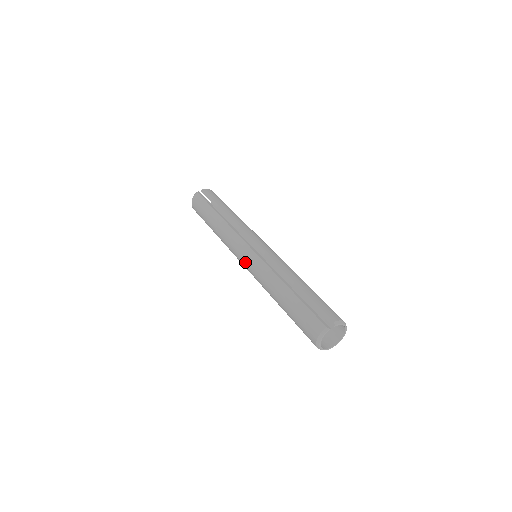
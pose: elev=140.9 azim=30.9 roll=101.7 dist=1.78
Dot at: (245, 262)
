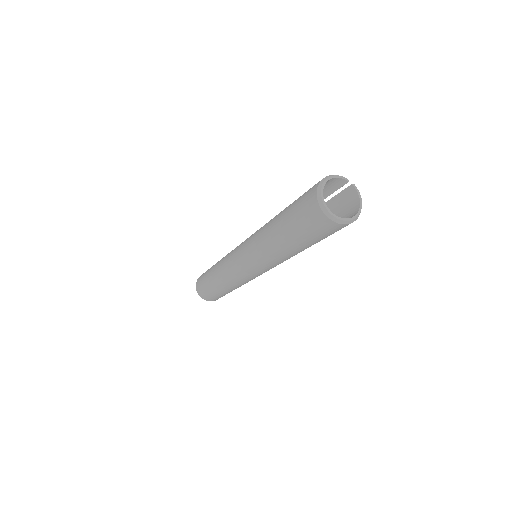
Dot at: occluded
